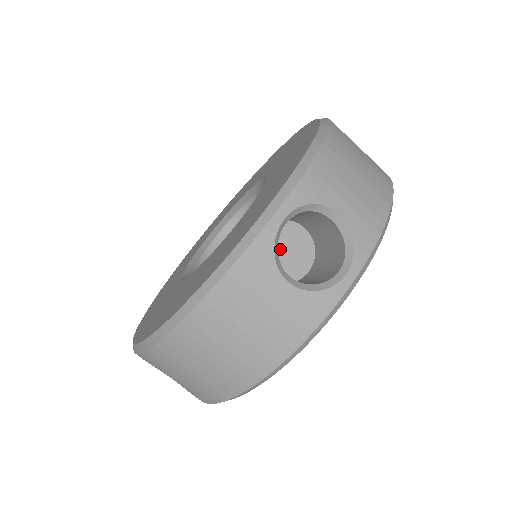
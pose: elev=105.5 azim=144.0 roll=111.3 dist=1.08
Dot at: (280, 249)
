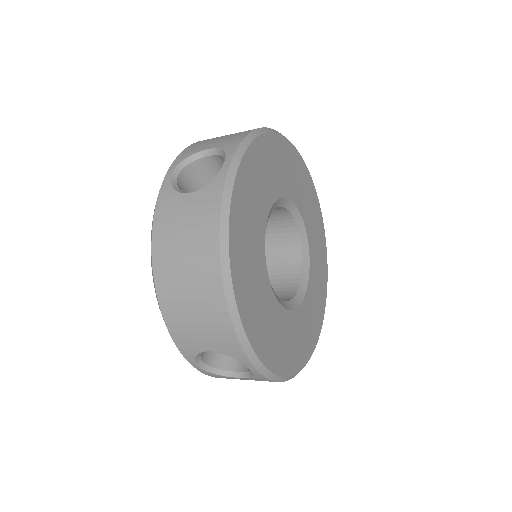
Dot at: occluded
